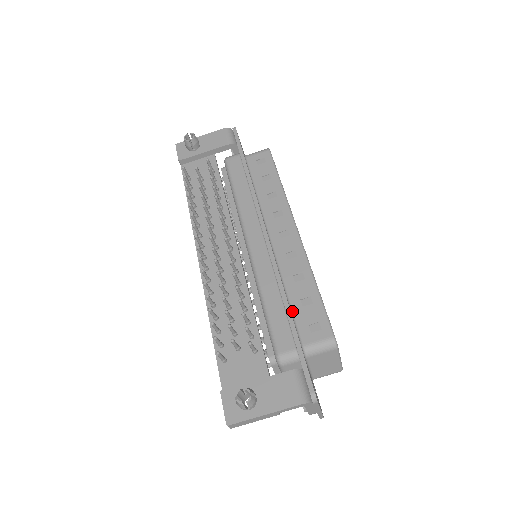
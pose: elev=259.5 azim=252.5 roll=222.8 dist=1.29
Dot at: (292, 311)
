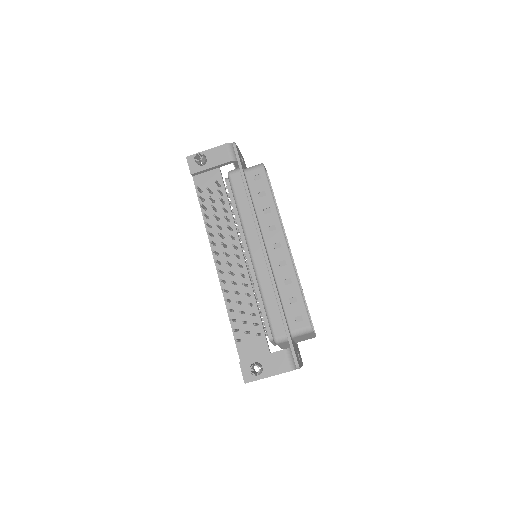
Dot at: (283, 307)
